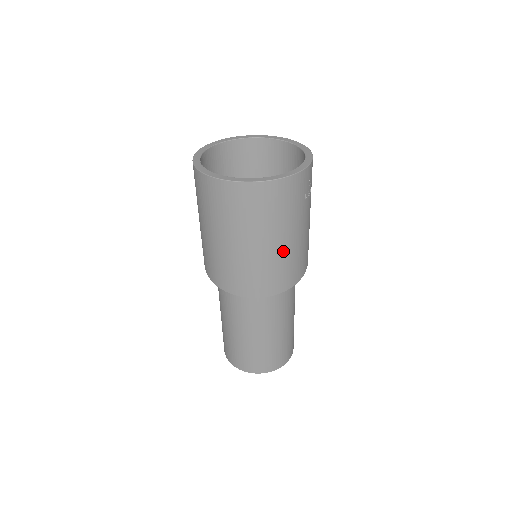
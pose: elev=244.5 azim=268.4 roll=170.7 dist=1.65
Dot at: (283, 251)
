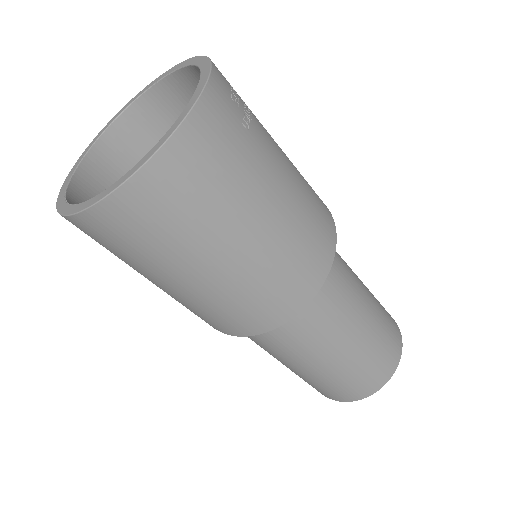
Dot at: (278, 229)
